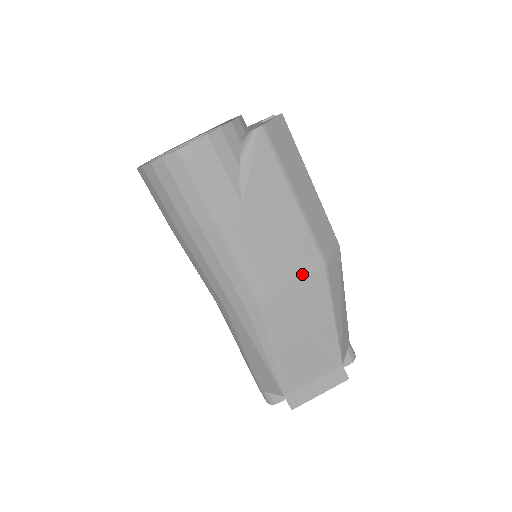
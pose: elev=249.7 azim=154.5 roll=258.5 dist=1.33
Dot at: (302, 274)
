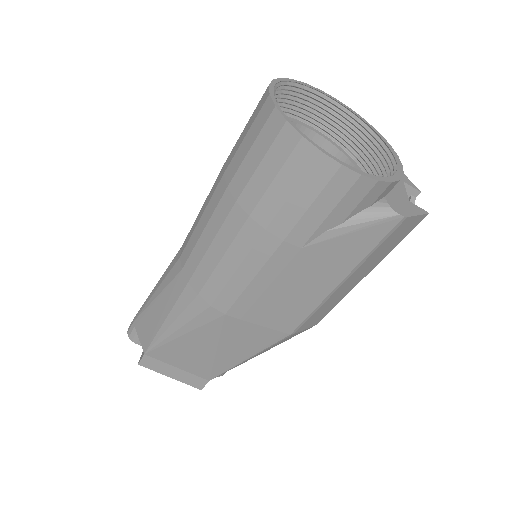
Dot at: (268, 324)
